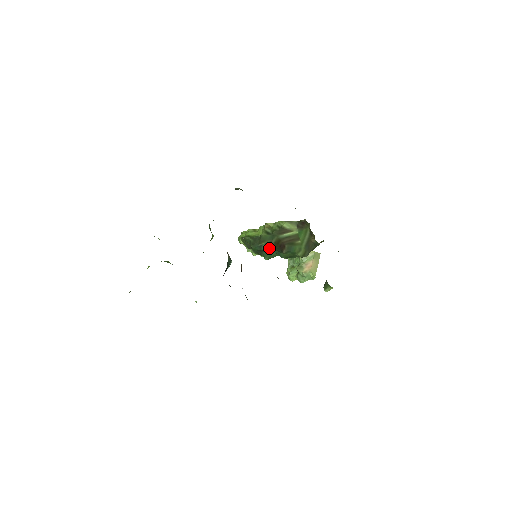
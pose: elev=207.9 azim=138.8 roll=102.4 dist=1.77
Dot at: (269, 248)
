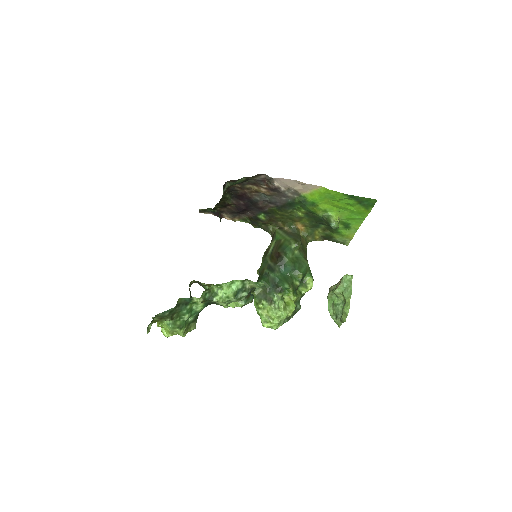
Dot at: (274, 270)
